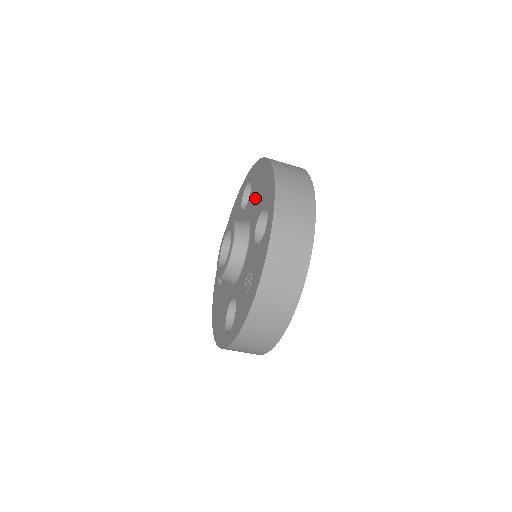
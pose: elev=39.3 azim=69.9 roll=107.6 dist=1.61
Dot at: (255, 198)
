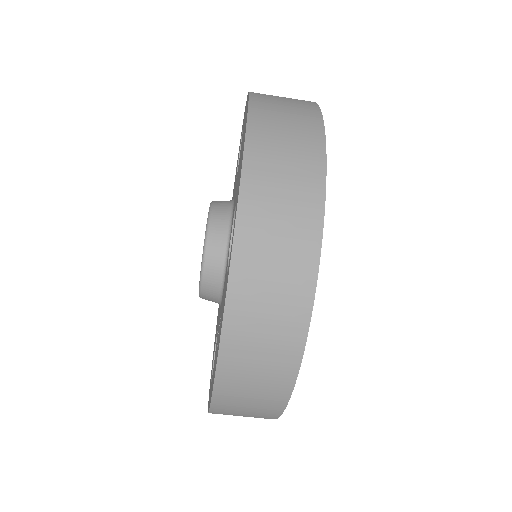
Dot at: occluded
